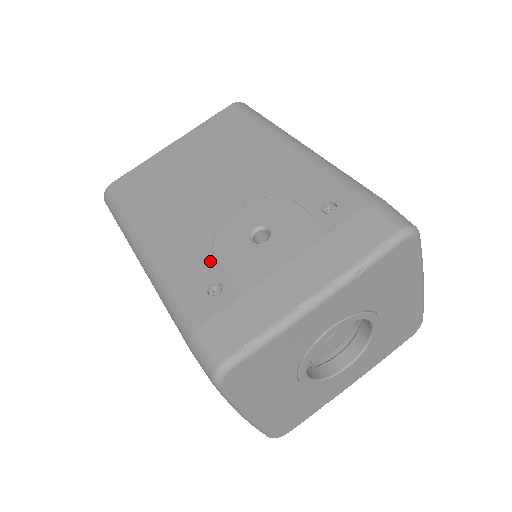
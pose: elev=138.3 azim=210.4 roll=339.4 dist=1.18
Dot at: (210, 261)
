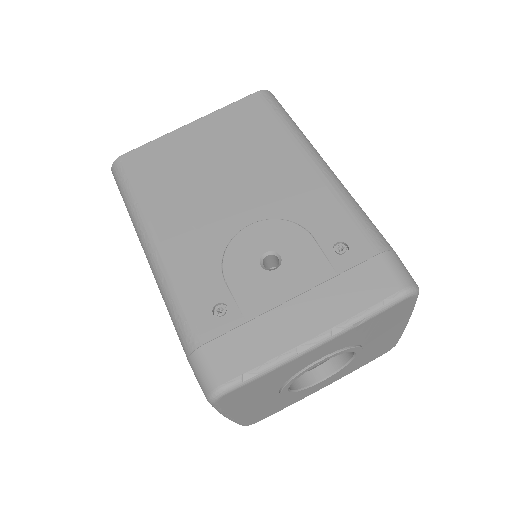
Dot at: (218, 277)
